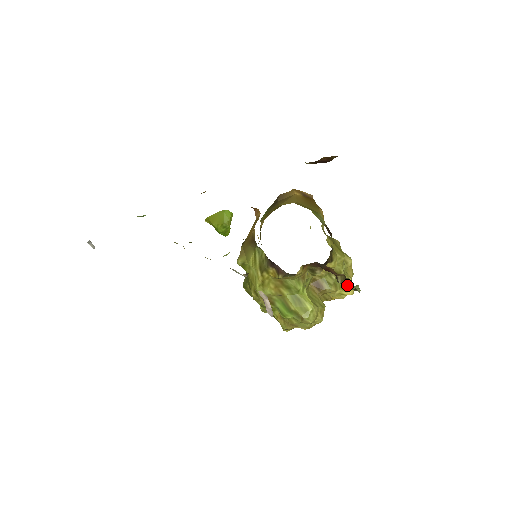
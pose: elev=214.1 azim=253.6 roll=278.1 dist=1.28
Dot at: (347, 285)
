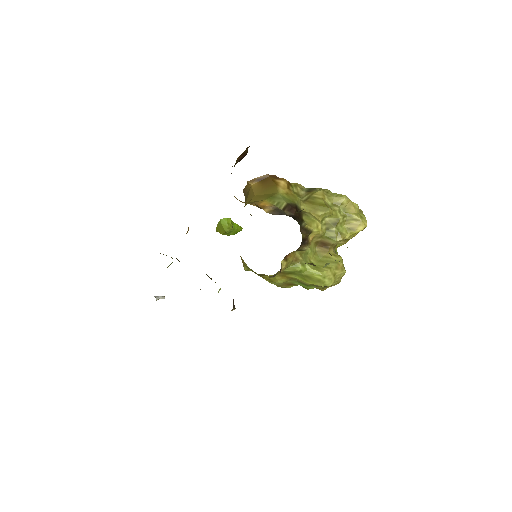
Dot at: occluded
